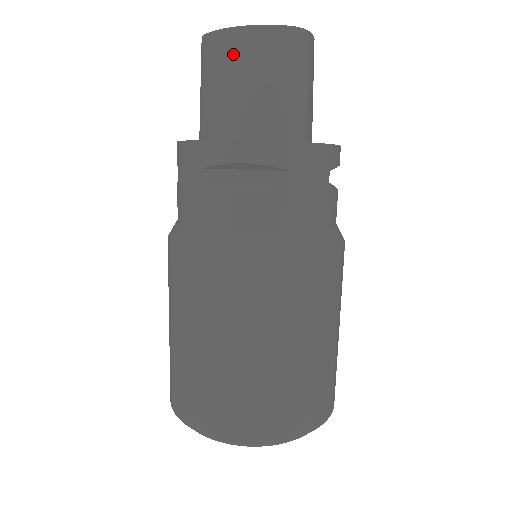
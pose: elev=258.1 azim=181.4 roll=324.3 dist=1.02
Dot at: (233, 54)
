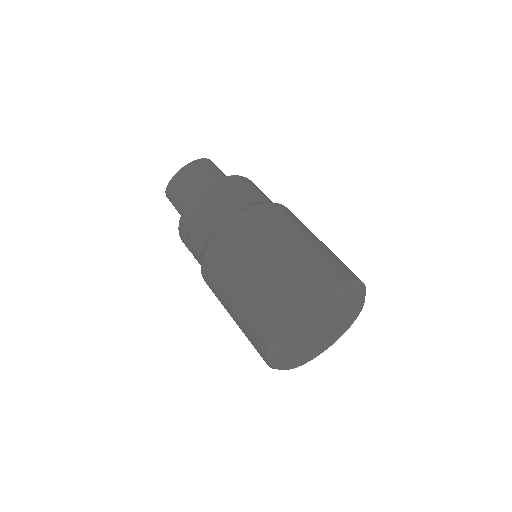
Dot at: (185, 177)
